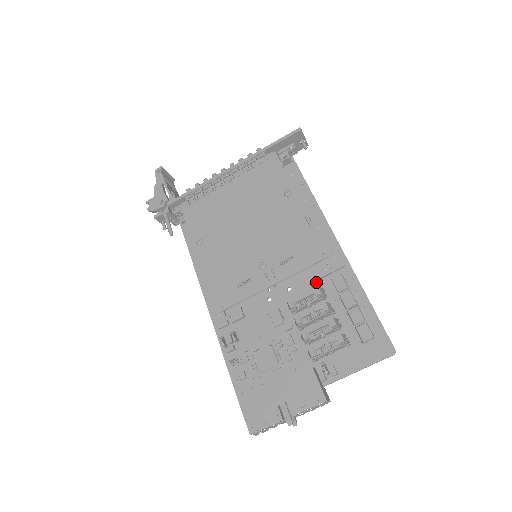
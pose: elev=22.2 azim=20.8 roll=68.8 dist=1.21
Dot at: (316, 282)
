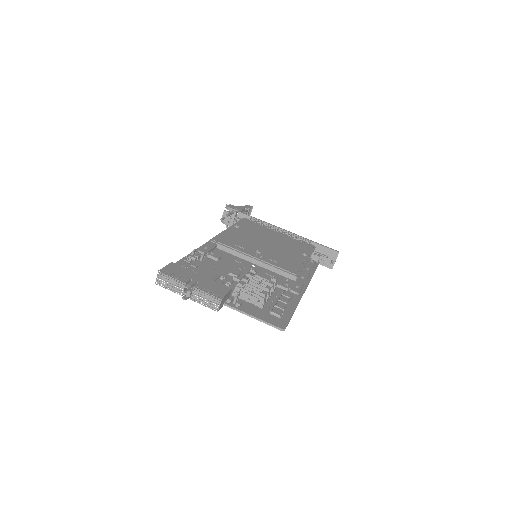
Dot at: occluded
